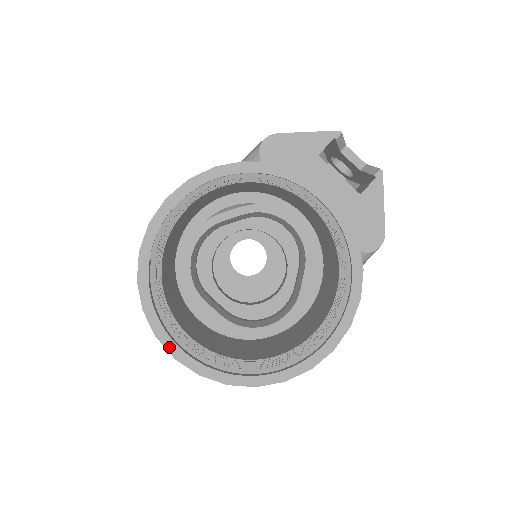
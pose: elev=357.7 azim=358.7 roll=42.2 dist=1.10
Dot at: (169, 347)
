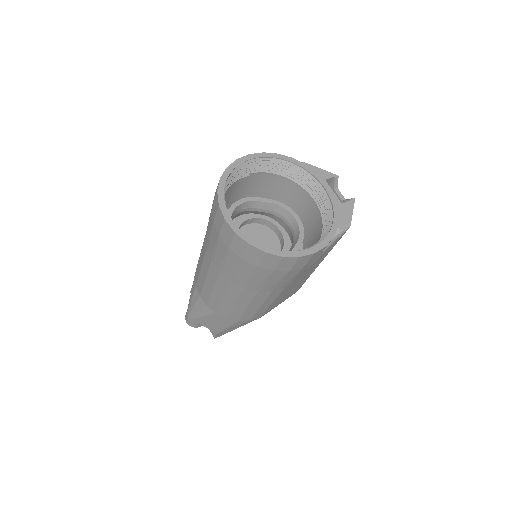
Dot at: (224, 213)
